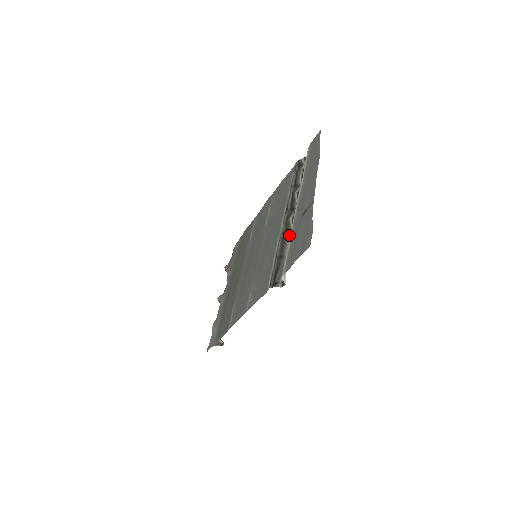
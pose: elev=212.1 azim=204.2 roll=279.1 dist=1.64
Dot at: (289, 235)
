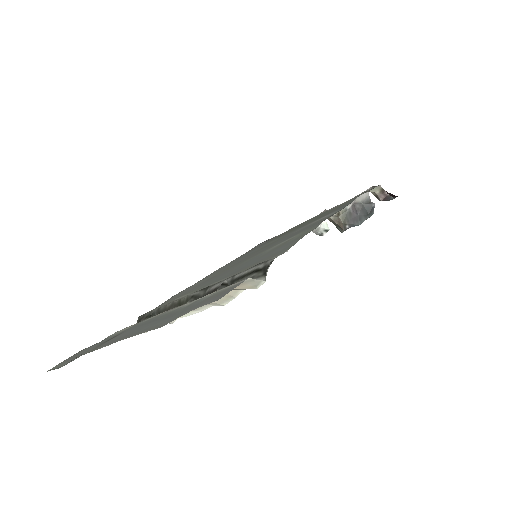
Dot at: occluded
